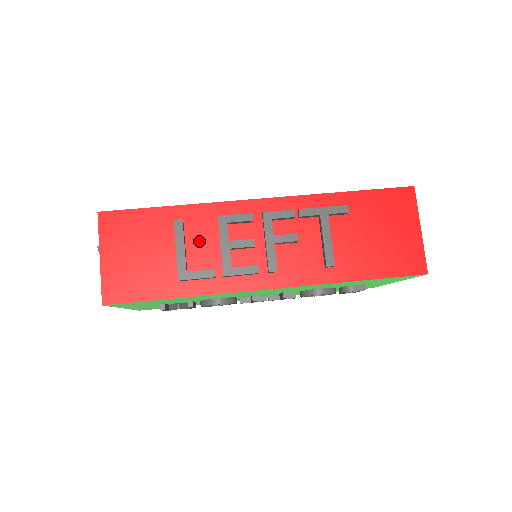
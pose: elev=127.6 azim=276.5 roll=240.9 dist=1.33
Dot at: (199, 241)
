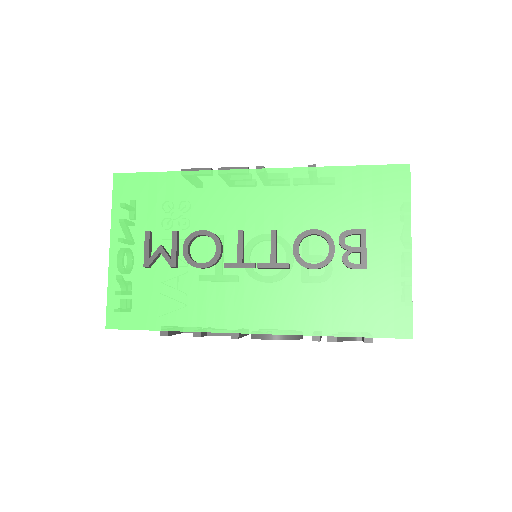
Dot at: occluded
